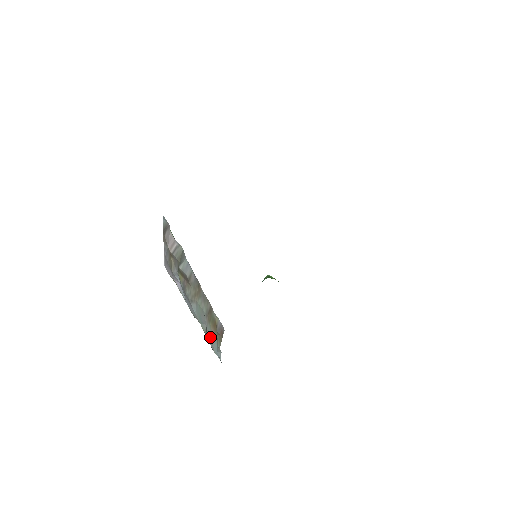
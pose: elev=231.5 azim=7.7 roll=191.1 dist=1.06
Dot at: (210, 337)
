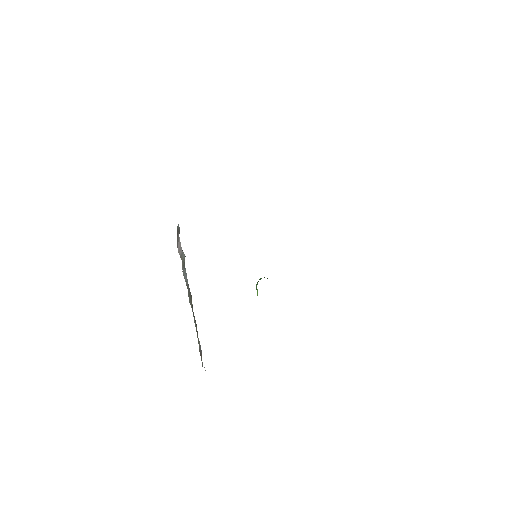
Dot at: occluded
